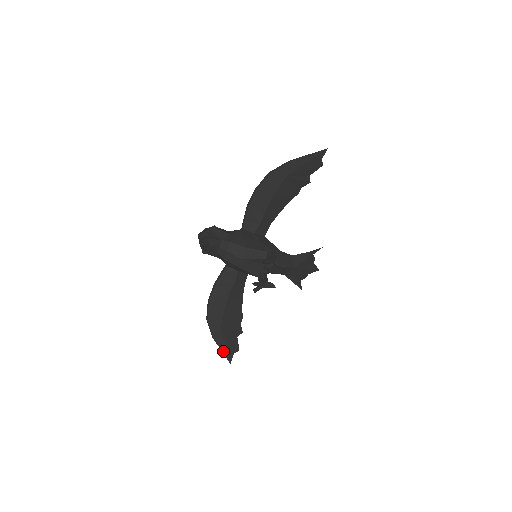
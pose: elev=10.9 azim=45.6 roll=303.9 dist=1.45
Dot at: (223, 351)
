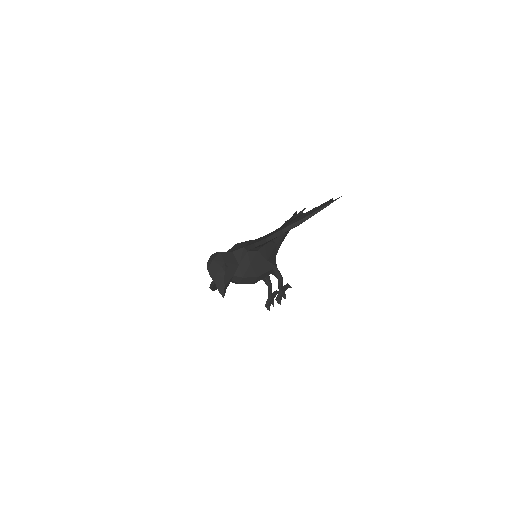
Dot at: occluded
